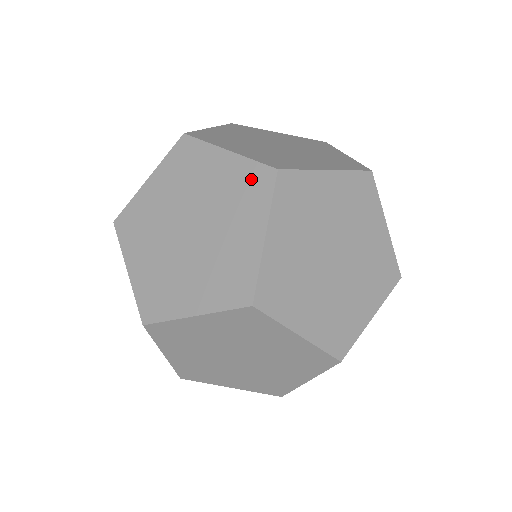
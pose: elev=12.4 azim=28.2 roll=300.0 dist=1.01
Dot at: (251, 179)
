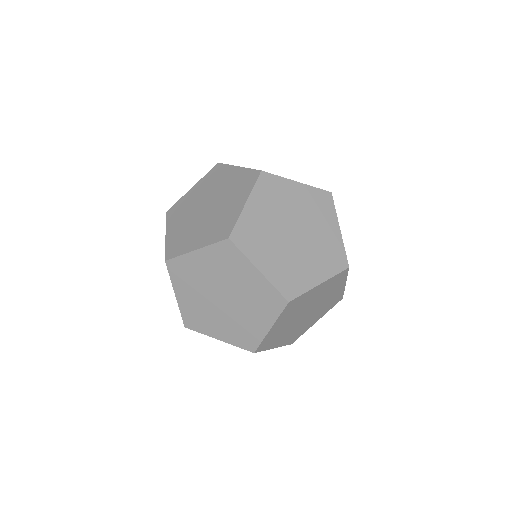
Dot at: (212, 175)
